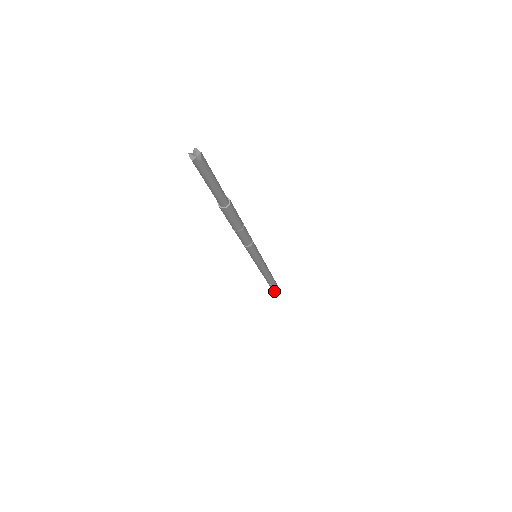
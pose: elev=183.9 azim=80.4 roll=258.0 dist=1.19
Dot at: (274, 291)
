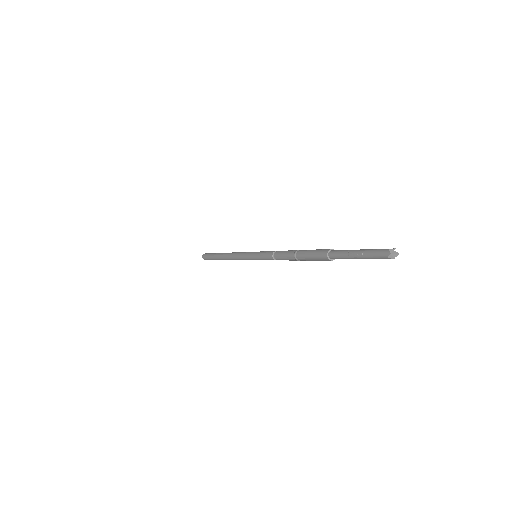
Dot at: occluded
